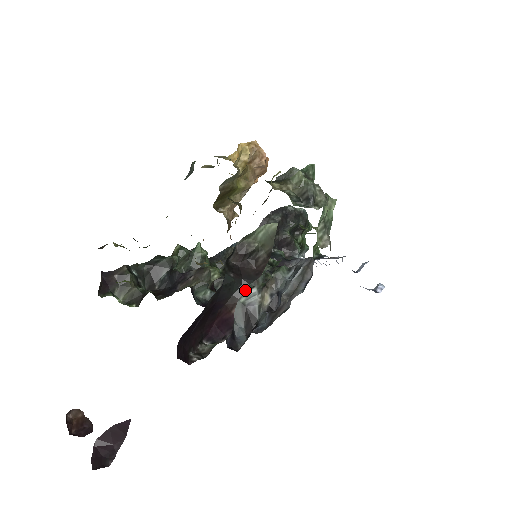
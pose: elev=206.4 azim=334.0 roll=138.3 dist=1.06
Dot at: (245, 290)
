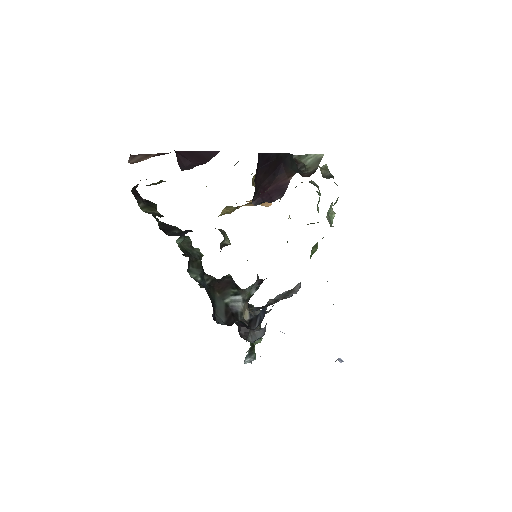
Dot at: (231, 294)
